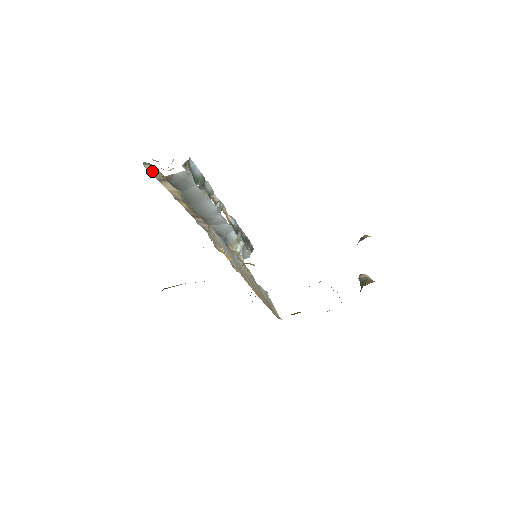
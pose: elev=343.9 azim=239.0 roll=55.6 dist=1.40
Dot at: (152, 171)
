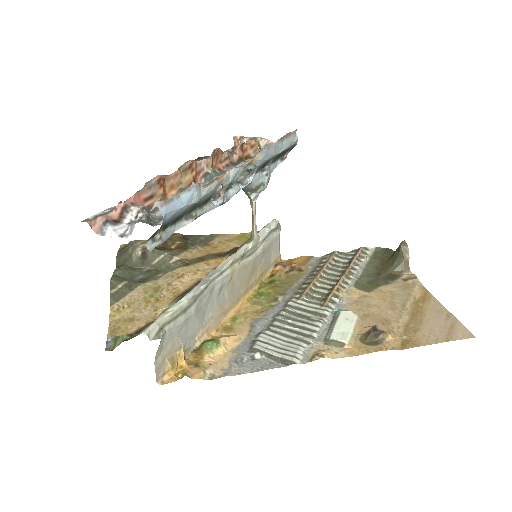
Dot at: occluded
